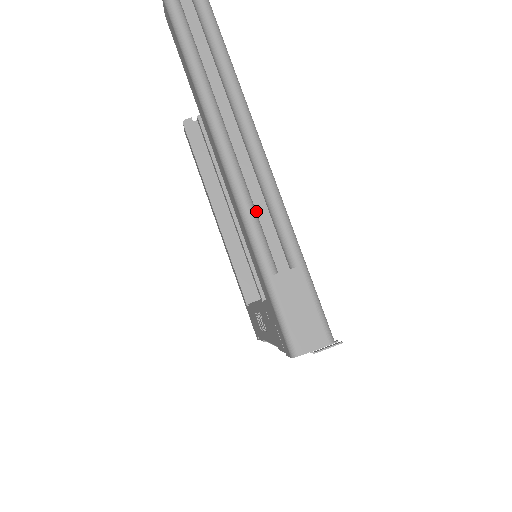
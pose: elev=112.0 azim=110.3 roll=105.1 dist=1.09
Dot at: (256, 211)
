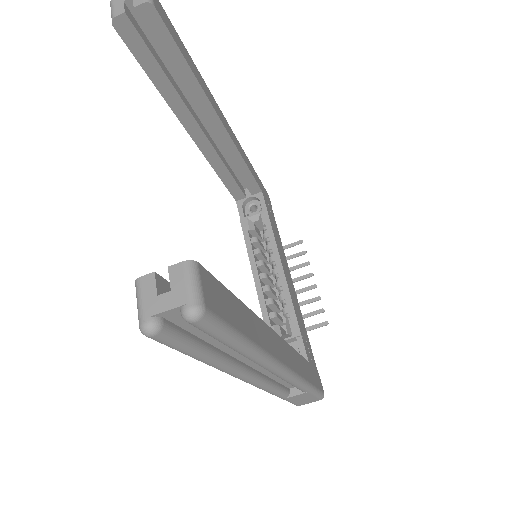
Dot at: (275, 380)
